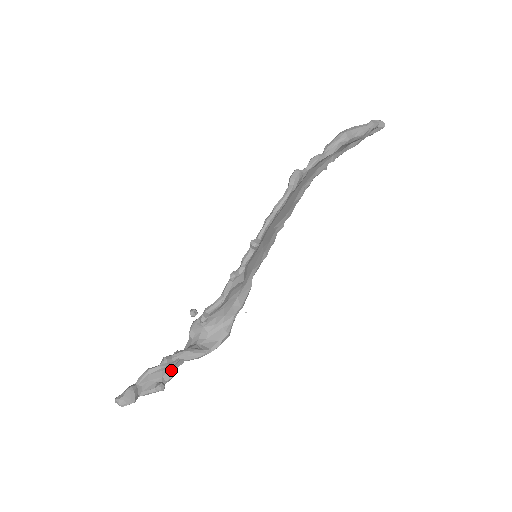
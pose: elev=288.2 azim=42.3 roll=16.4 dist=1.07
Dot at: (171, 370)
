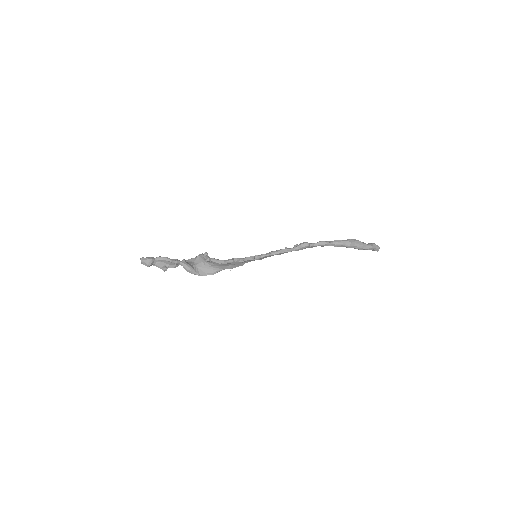
Dot at: (175, 265)
